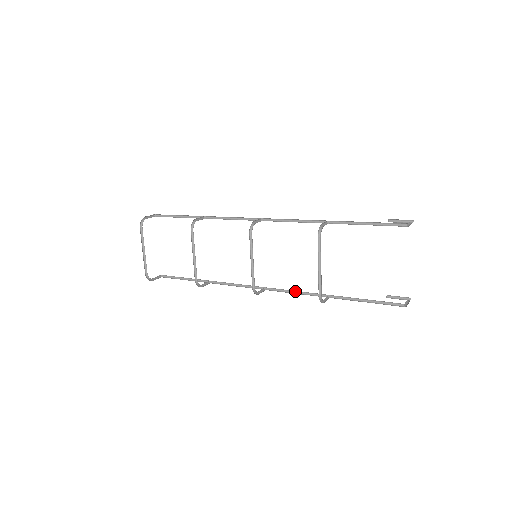
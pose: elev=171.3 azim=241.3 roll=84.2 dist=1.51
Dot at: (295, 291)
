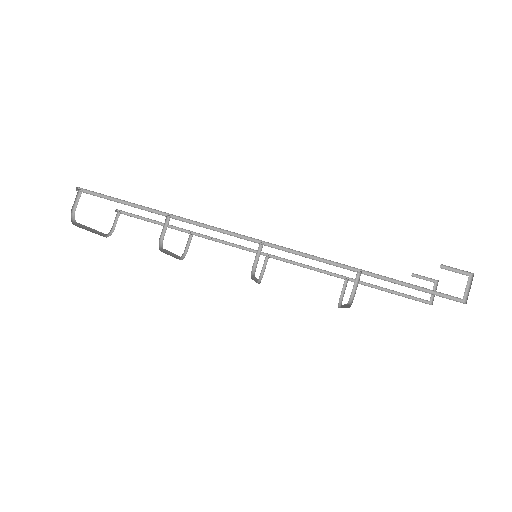
Dot at: (305, 265)
